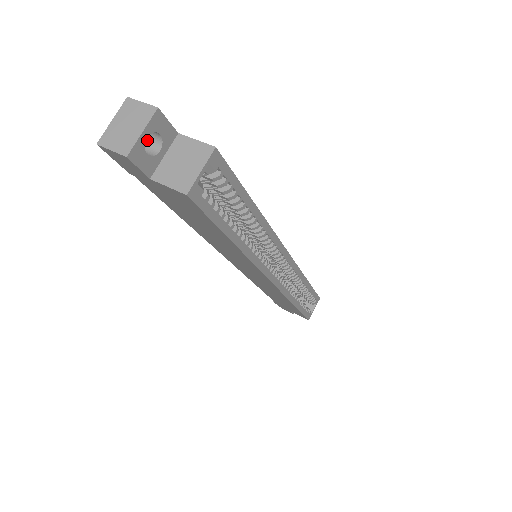
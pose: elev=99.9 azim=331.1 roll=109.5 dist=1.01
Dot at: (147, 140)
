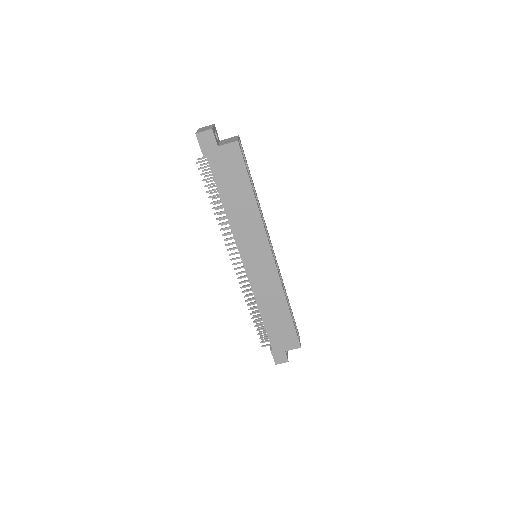
Dot at: occluded
